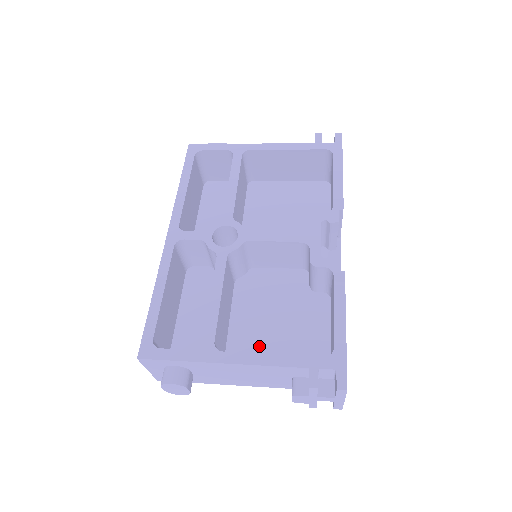
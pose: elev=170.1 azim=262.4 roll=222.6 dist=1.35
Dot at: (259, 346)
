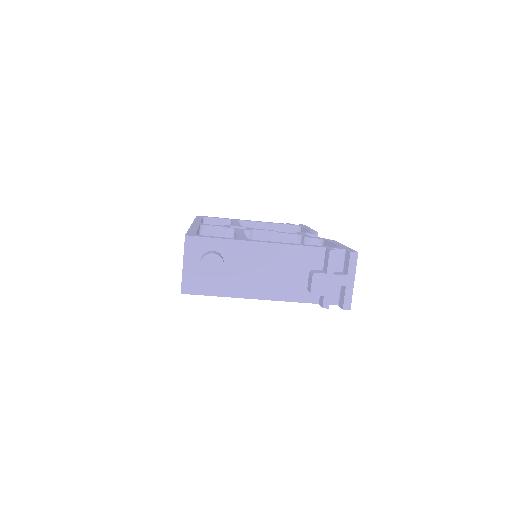
Dot at: occluded
